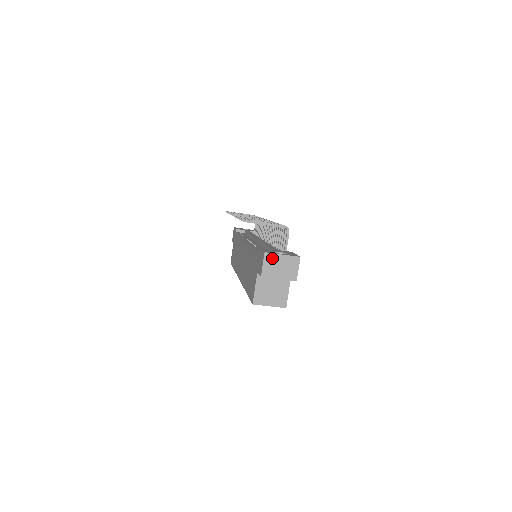
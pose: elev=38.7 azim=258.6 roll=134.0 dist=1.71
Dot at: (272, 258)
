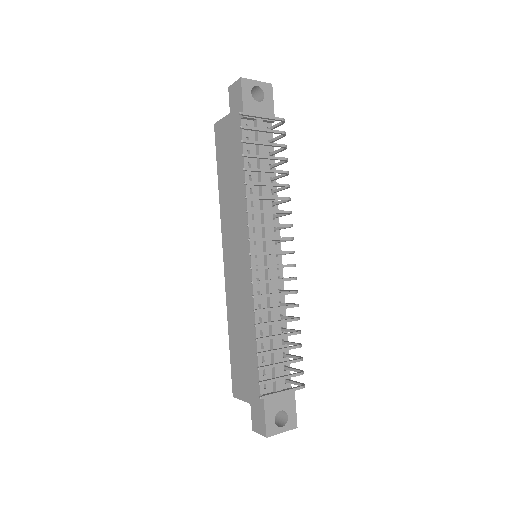
Dot at: (271, 434)
